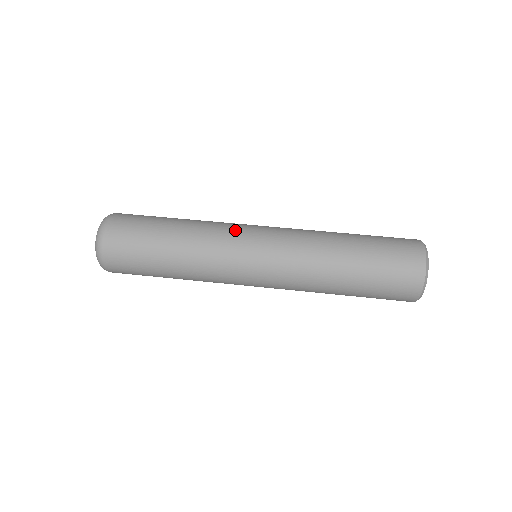
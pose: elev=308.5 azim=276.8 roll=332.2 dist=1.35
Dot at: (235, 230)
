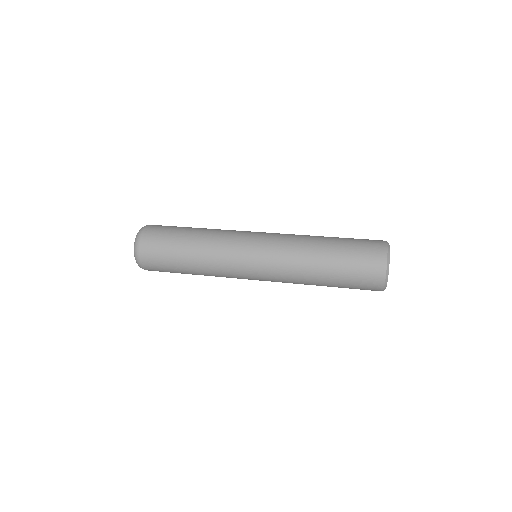
Dot at: (241, 231)
